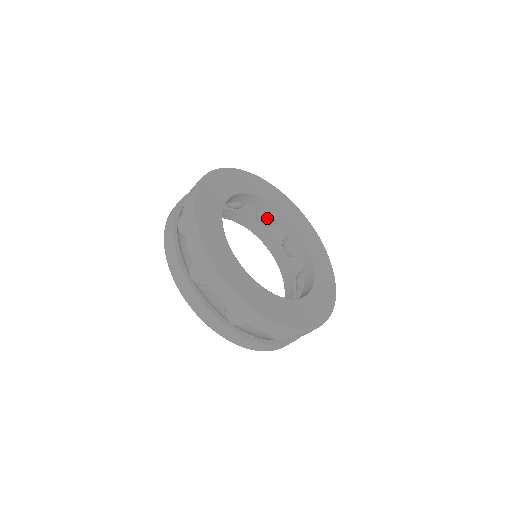
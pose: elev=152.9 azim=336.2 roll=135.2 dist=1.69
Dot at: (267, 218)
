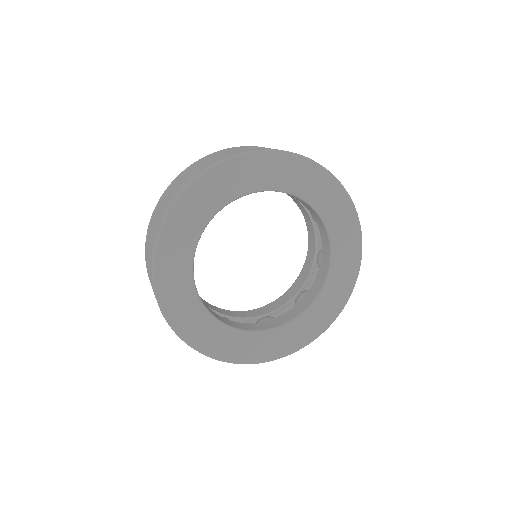
Dot at: occluded
